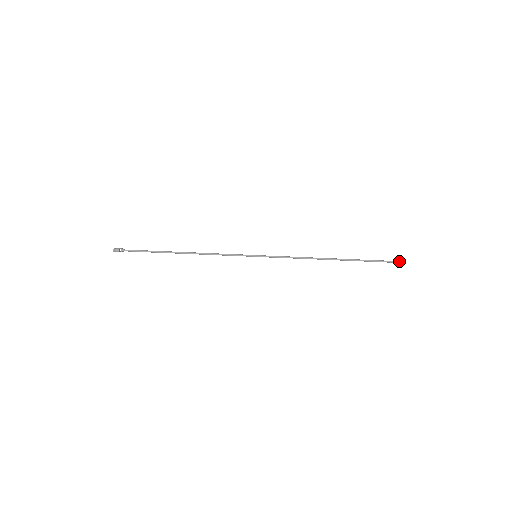
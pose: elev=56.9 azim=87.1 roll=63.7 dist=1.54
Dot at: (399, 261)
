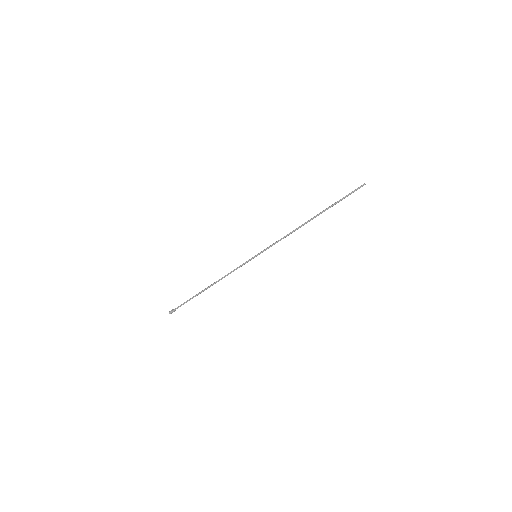
Dot at: occluded
